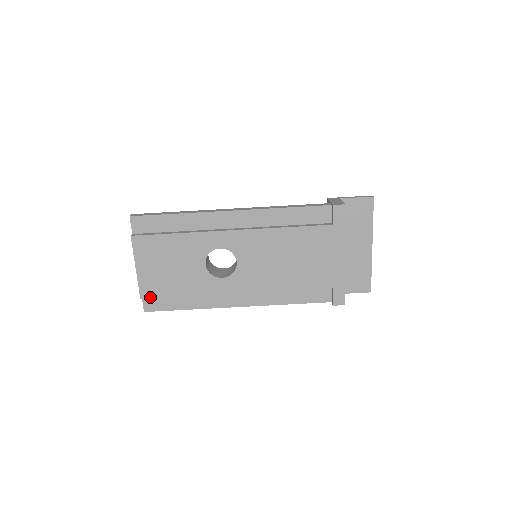
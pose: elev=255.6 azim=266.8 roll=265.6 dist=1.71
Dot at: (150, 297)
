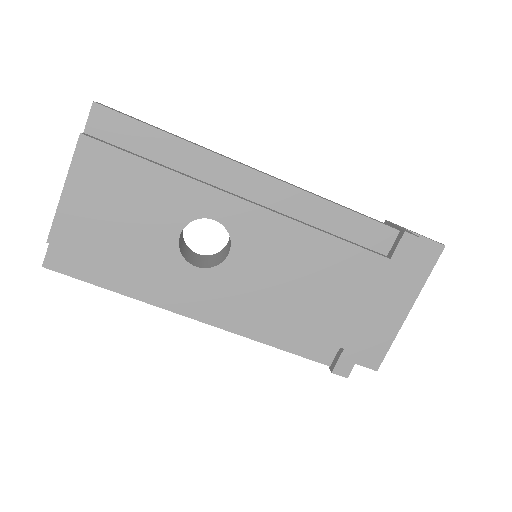
Dot at: (64, 247)
